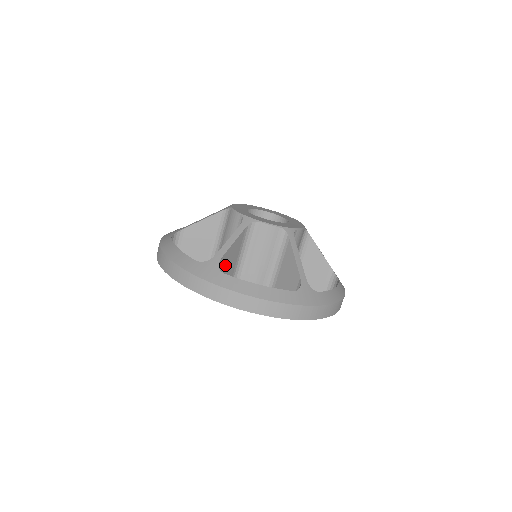
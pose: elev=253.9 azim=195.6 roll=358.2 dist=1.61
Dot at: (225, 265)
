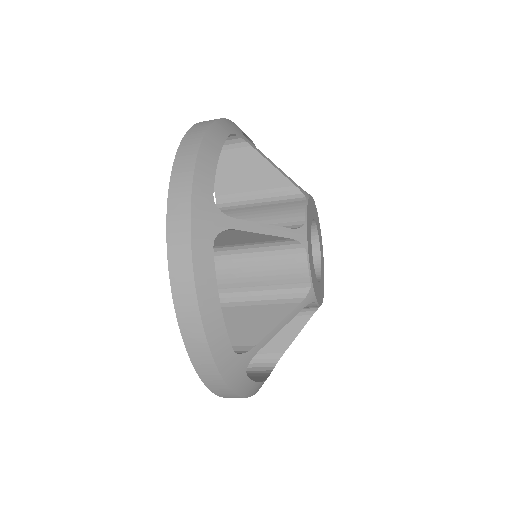
Dot at: (226, 235)
